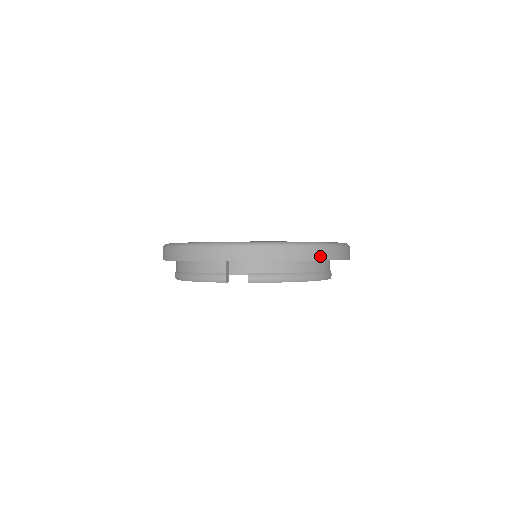
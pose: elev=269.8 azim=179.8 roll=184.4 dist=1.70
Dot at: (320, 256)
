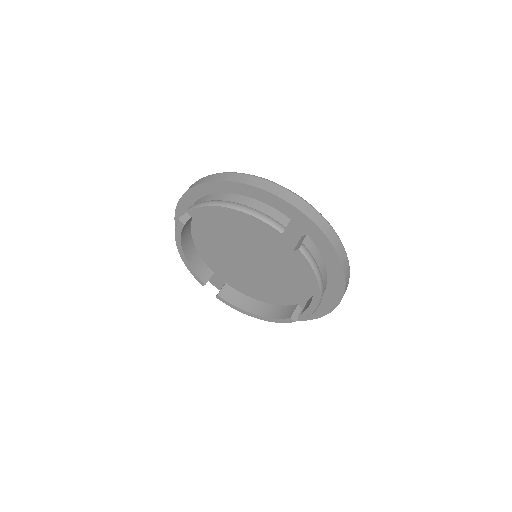
Dot at: (347, 280)
